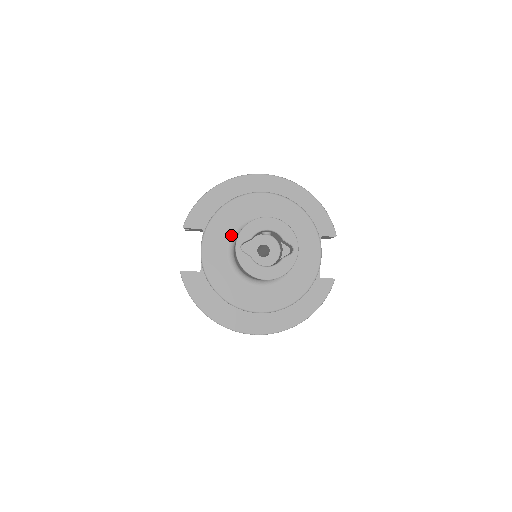
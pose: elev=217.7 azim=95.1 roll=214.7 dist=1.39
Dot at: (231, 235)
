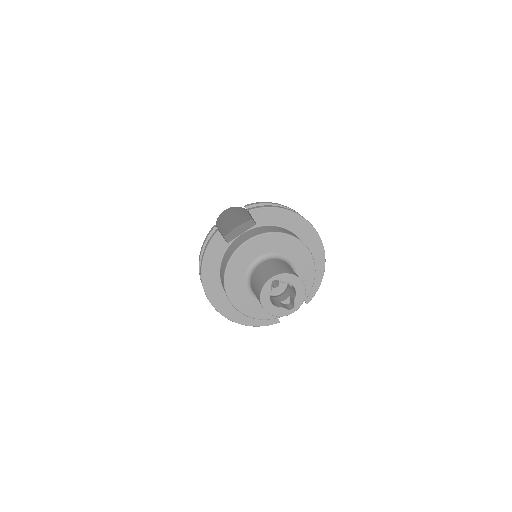
Dot at: (269, 252)
